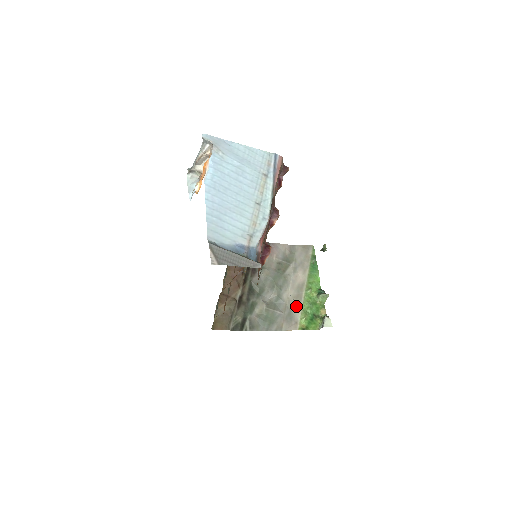
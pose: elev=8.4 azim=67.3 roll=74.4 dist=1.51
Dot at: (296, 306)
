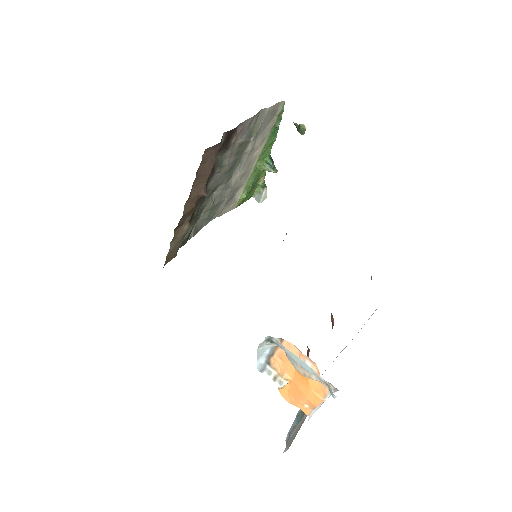
Dot at: (241, 186)
